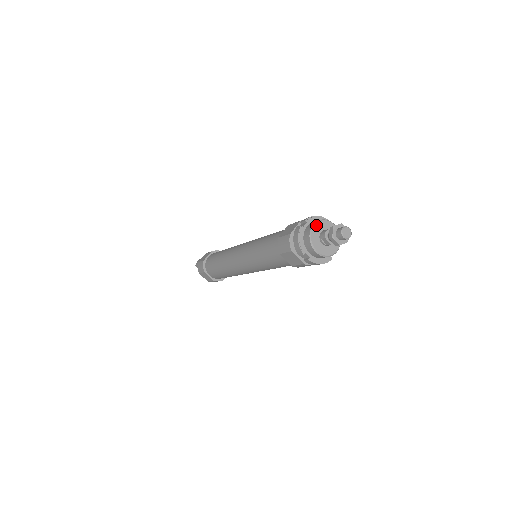
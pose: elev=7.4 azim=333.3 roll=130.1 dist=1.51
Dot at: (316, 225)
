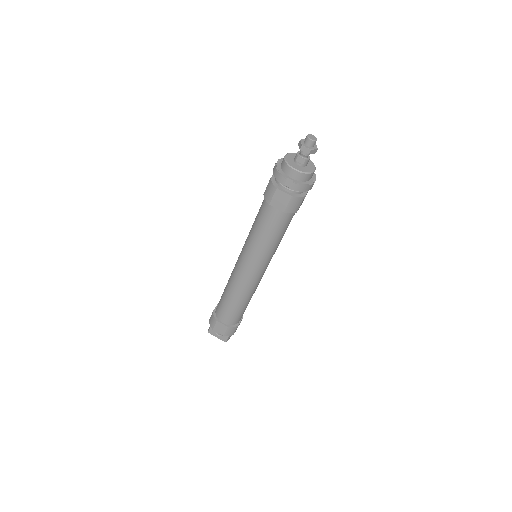
Dot at: (288, 155)
